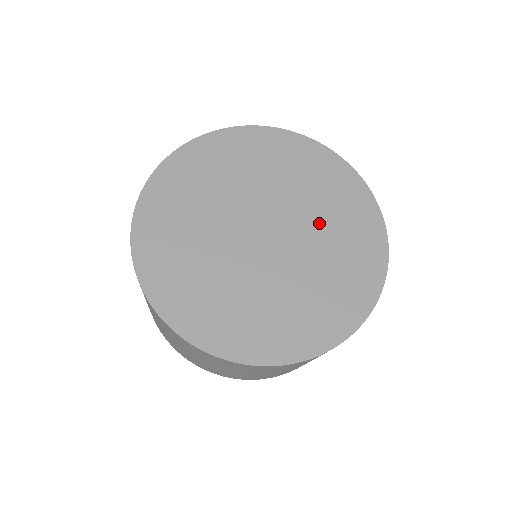
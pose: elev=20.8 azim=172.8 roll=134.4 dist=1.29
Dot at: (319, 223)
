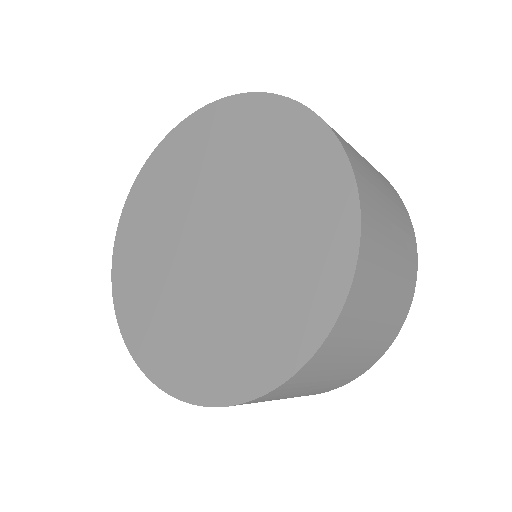
Dot at: (262, 271)
